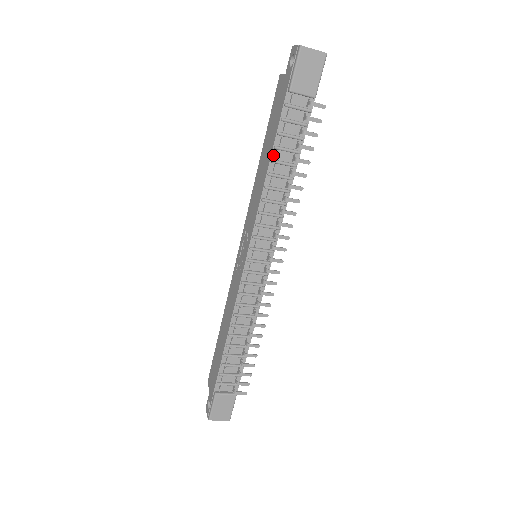
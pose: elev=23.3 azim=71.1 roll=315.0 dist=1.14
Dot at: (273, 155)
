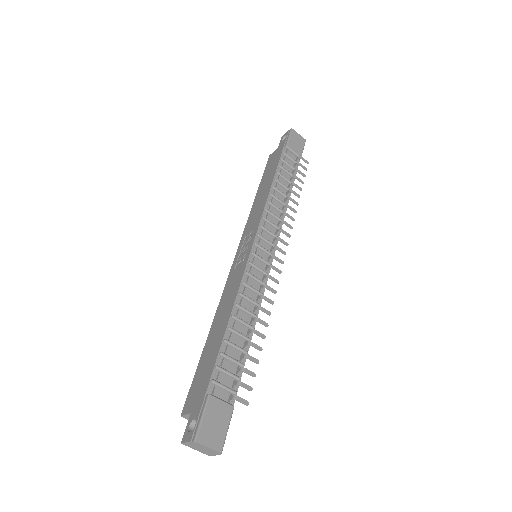
Dot at: (275, 177)
